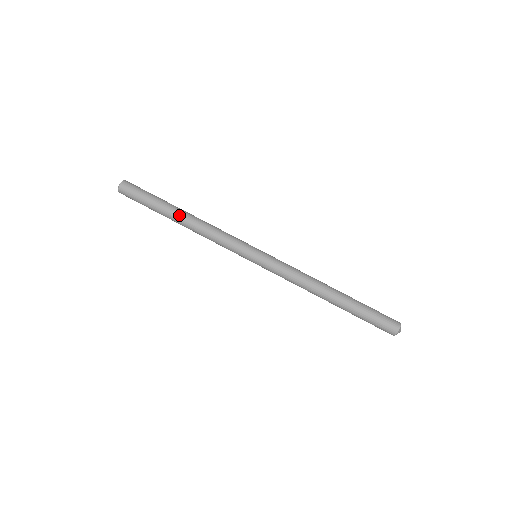
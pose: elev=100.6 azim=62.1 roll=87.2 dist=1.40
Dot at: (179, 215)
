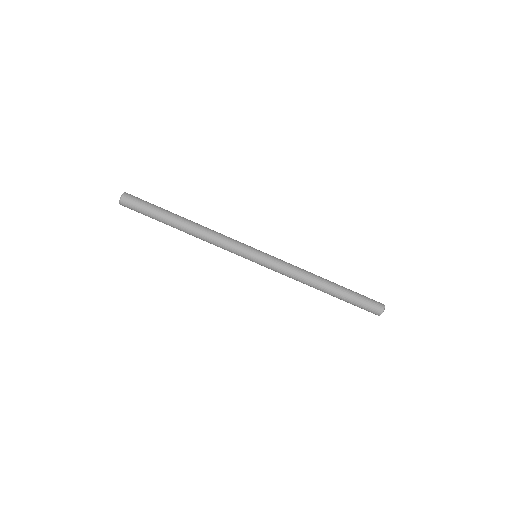
Dot at: (183, 223)
